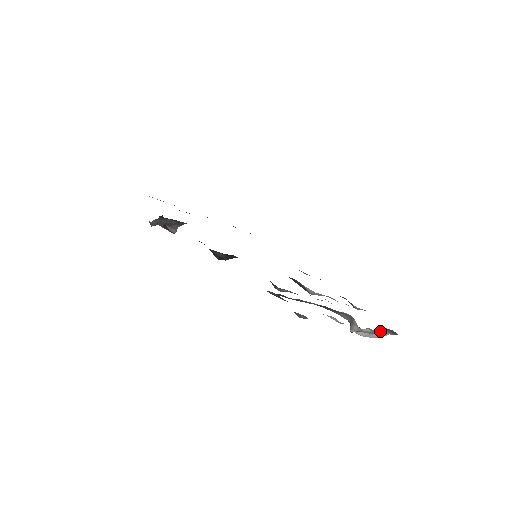
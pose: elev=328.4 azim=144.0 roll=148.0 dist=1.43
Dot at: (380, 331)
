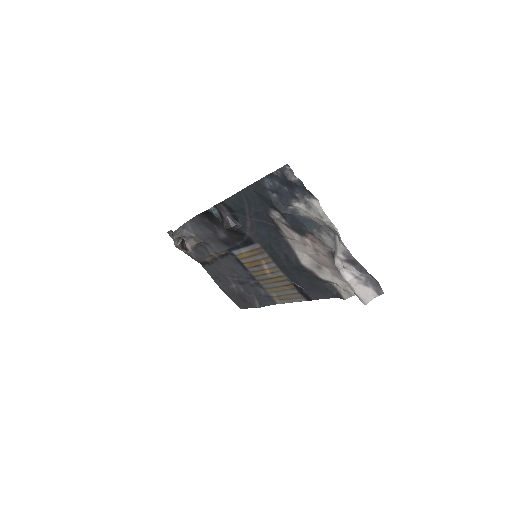
Dot at: (365, 283)
